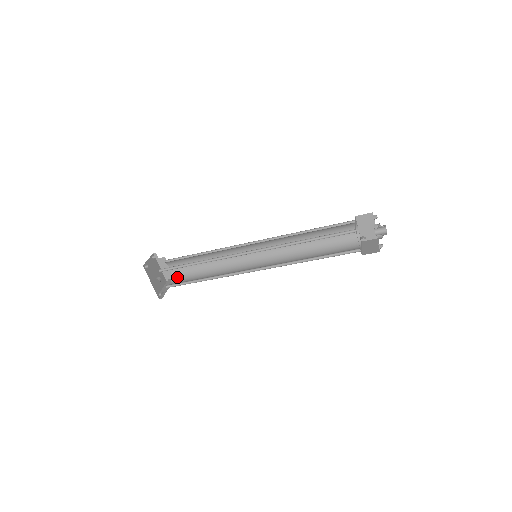
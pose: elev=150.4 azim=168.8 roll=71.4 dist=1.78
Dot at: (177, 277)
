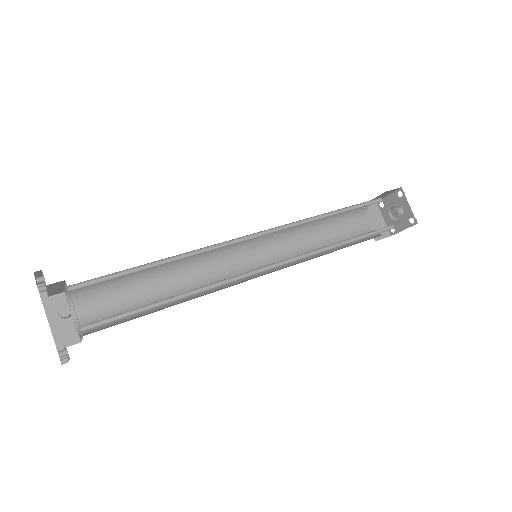
Dot at: (94, 328)
